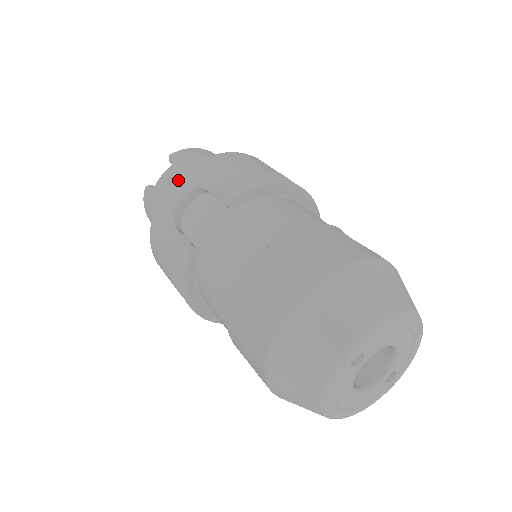
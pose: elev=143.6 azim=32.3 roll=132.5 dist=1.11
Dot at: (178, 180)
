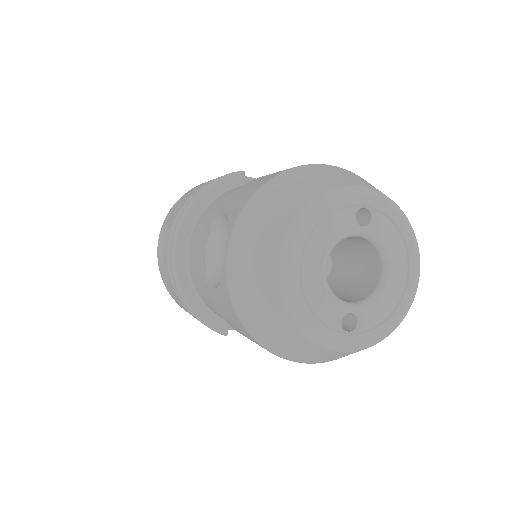
Dot at: occluded
